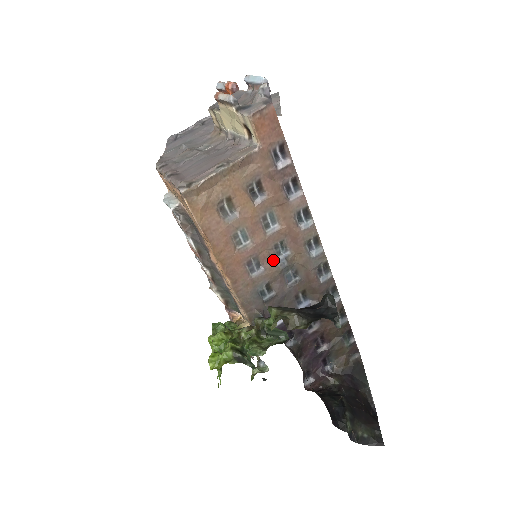
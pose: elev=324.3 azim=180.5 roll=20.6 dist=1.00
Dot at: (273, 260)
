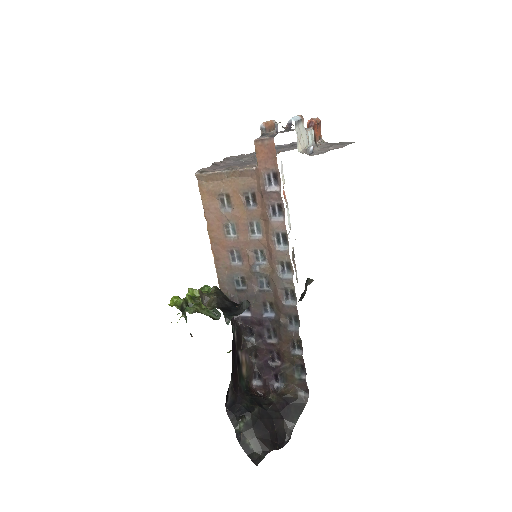
Dot at: (251, 261)
